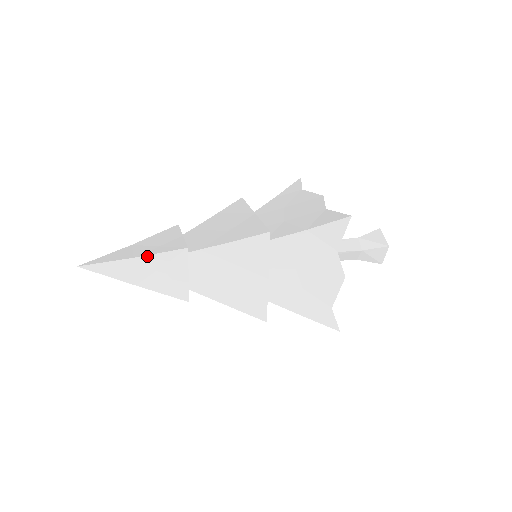
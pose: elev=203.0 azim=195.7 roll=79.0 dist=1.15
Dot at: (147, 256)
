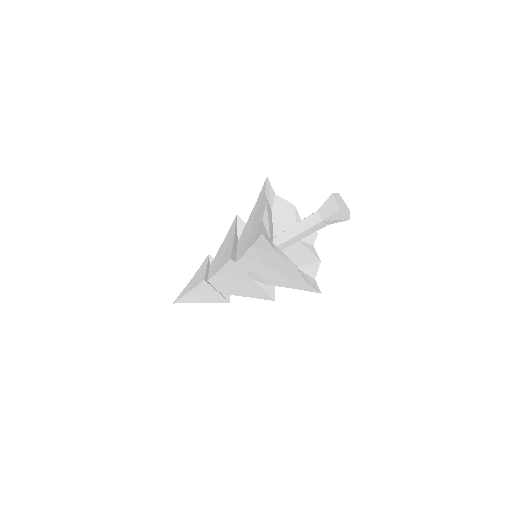
Dot at: (193, 289)
